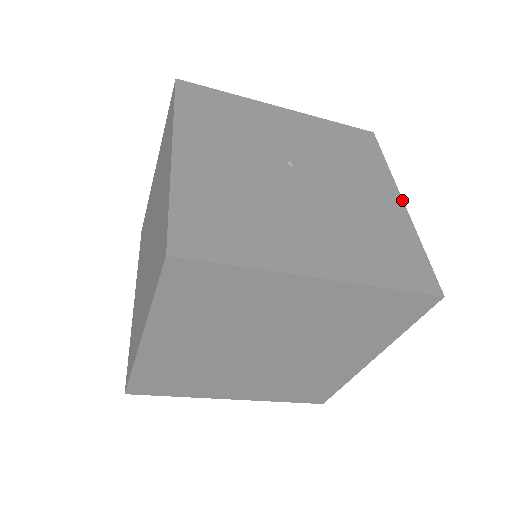
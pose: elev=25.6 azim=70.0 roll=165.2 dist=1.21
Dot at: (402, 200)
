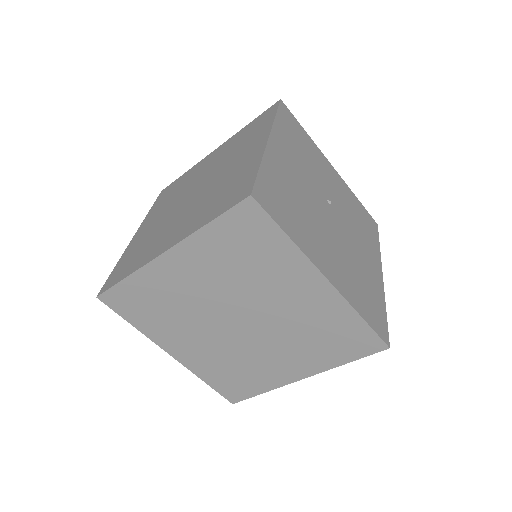
Dot at: (382, 276)
